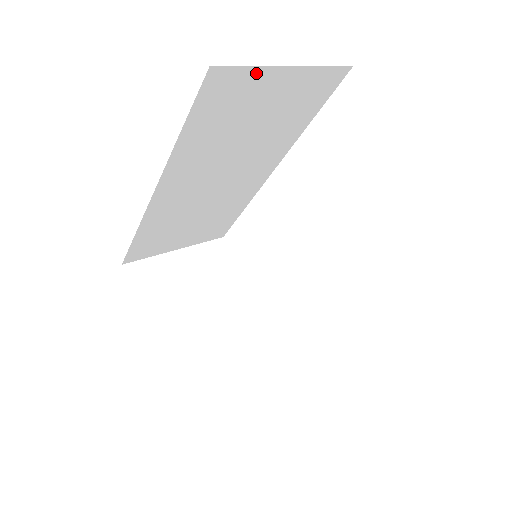
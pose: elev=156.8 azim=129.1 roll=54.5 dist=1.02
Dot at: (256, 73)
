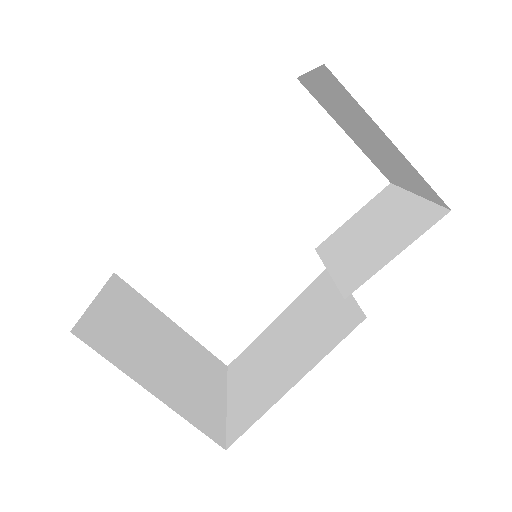
Dot at: occluded
